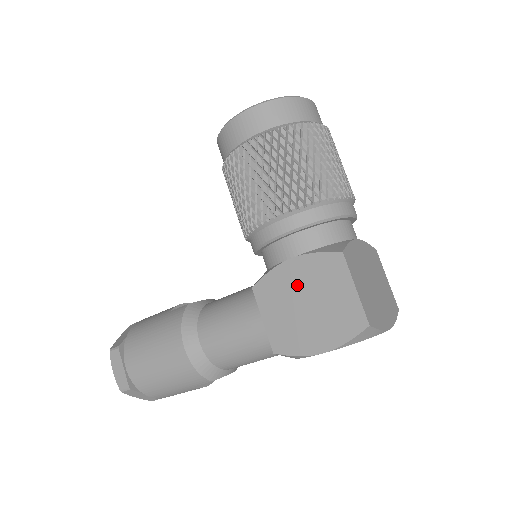
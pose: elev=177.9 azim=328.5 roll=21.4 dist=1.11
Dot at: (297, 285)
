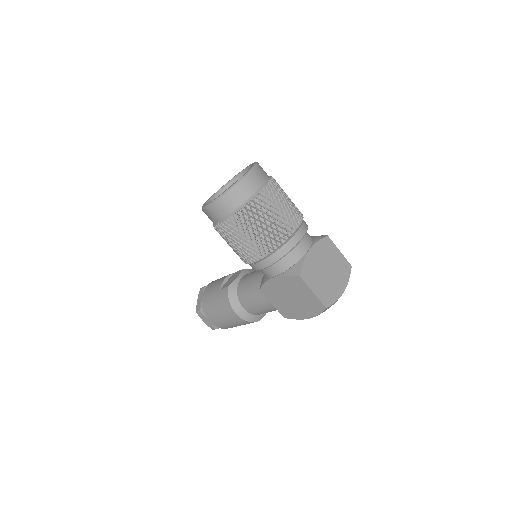
Dot at: (283, 290)
